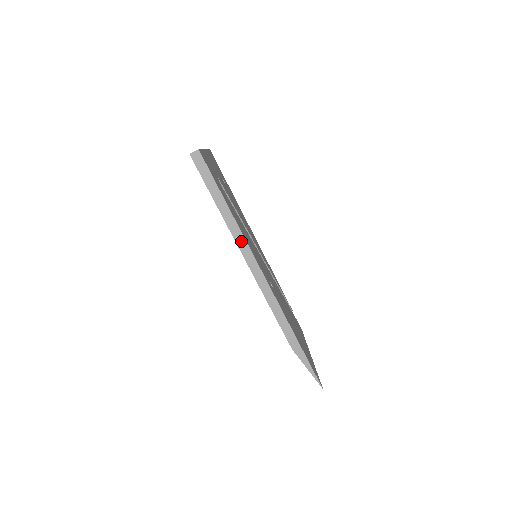
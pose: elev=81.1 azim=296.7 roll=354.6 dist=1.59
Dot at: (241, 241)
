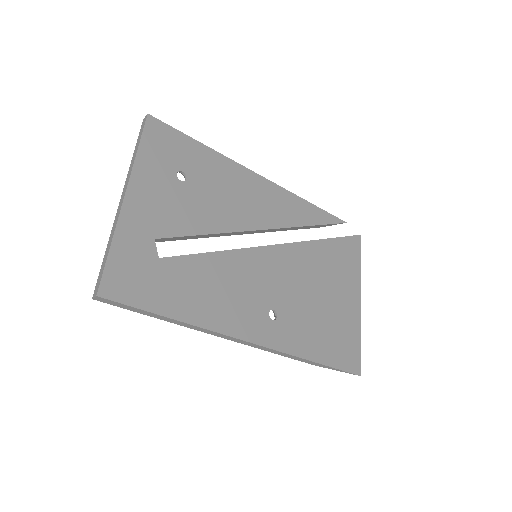
Dot at: (207, 331)
